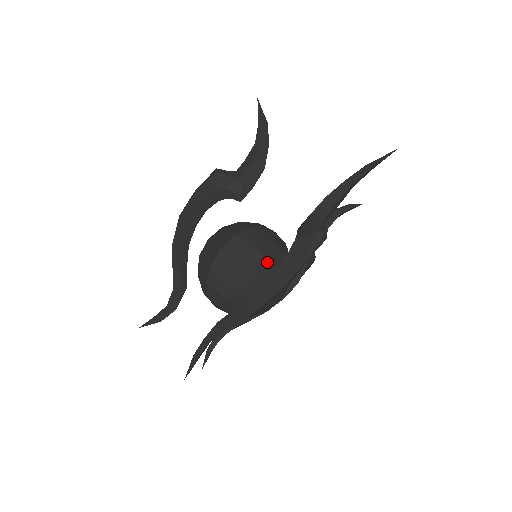
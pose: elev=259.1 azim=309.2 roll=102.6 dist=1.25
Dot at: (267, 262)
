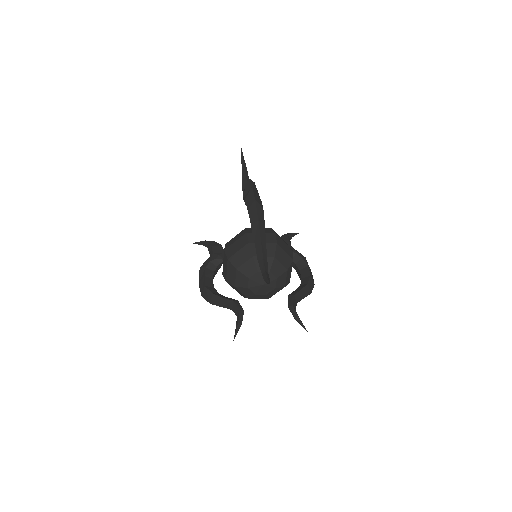
Dot at: (251, 229)
